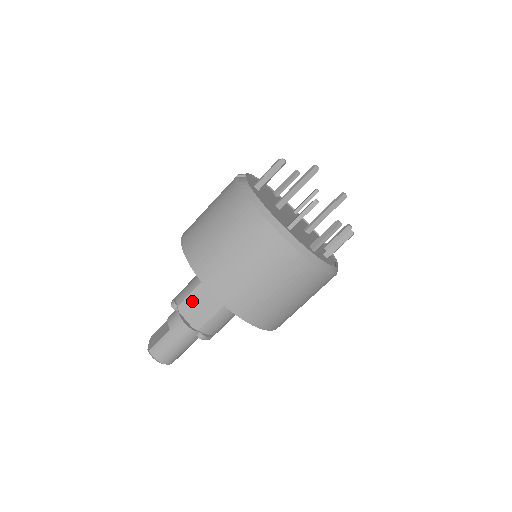
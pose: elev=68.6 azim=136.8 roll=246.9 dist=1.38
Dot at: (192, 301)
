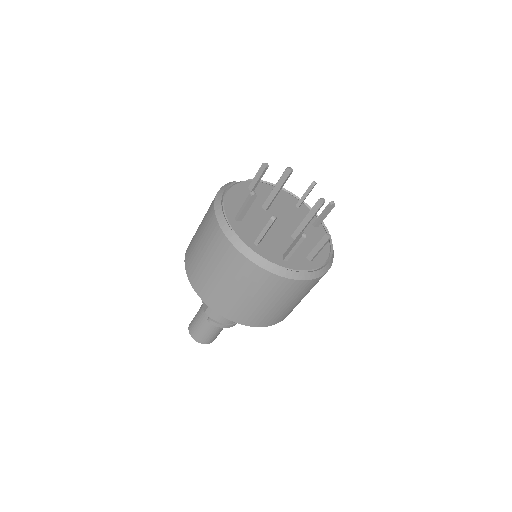
Dot at: occluded
